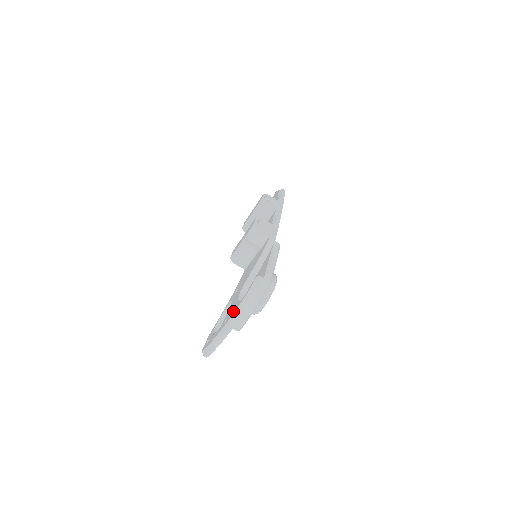
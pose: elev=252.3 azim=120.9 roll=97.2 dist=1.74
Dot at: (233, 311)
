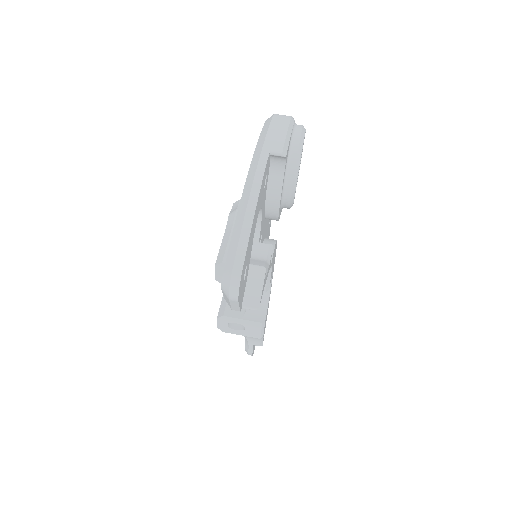
Dot at: occluded
